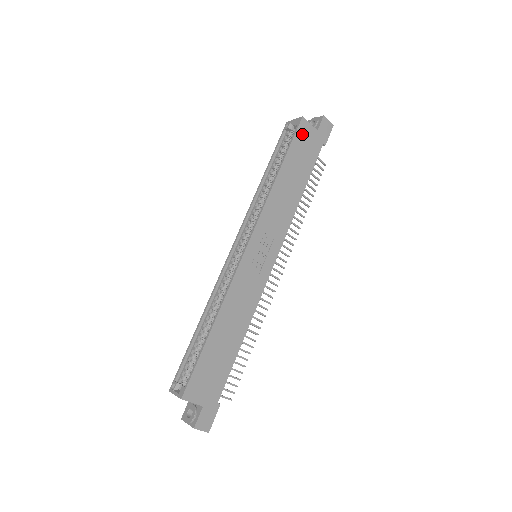
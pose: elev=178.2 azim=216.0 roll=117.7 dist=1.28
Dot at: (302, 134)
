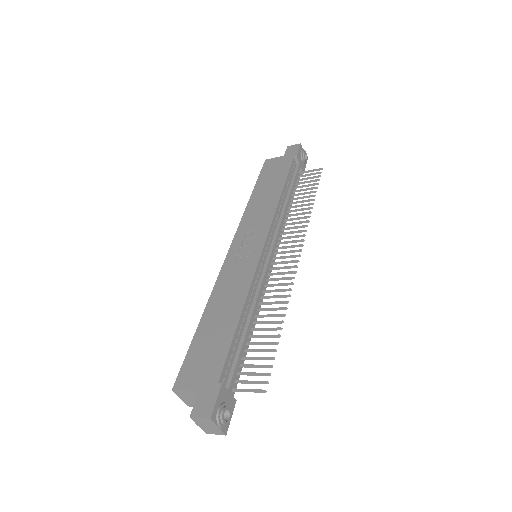
Dot at: (268, 167)
